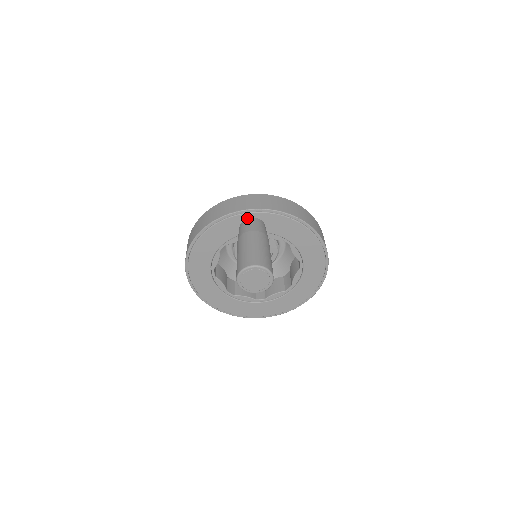
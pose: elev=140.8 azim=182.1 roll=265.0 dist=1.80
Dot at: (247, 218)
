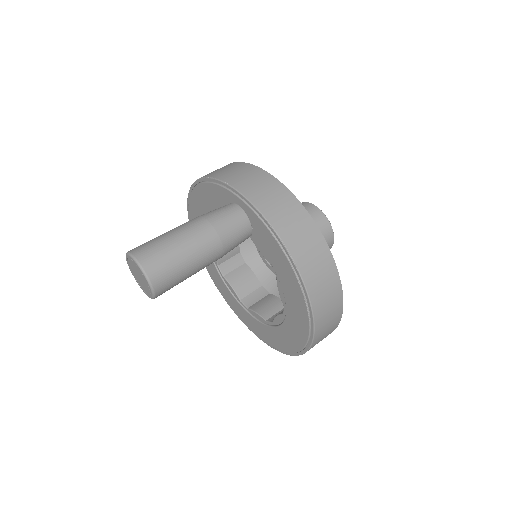
Dot at: (236, 203)
